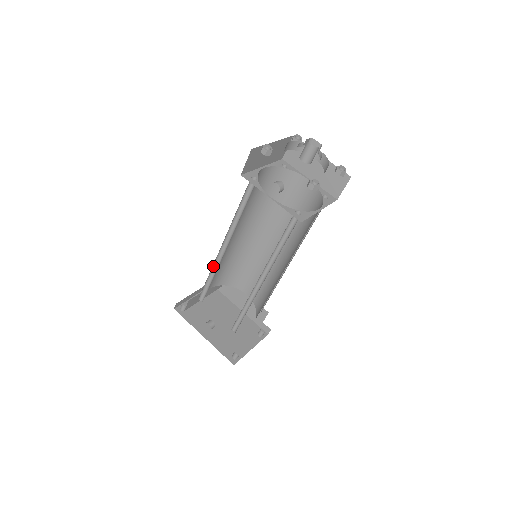
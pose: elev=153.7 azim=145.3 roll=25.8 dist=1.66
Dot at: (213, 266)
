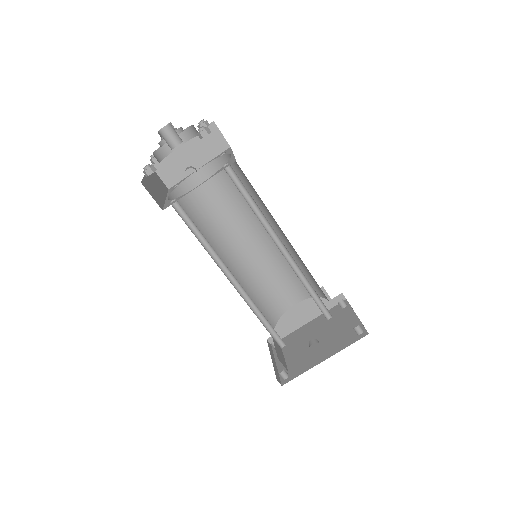
Dot at: occluded
